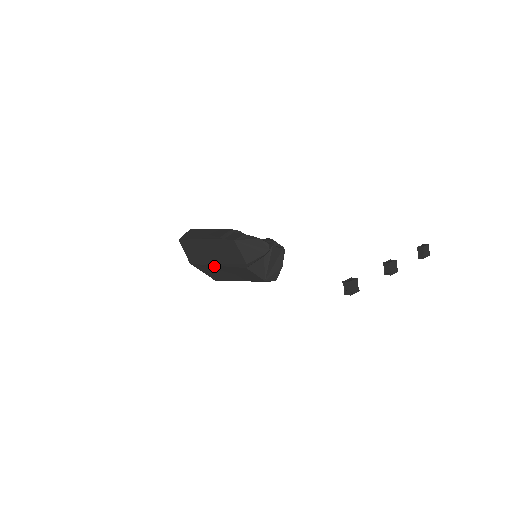
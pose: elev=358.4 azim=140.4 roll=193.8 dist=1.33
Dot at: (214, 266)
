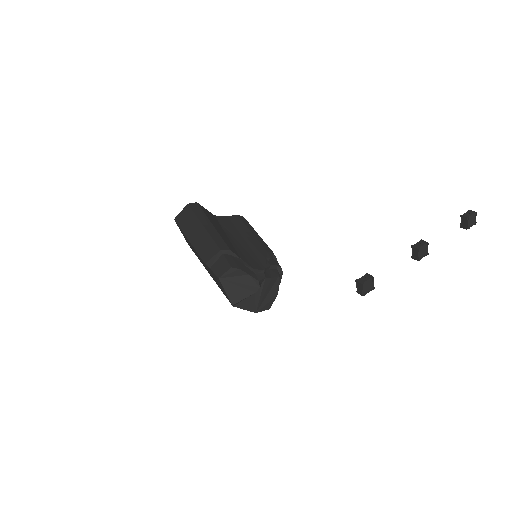
Dot at: occluded
